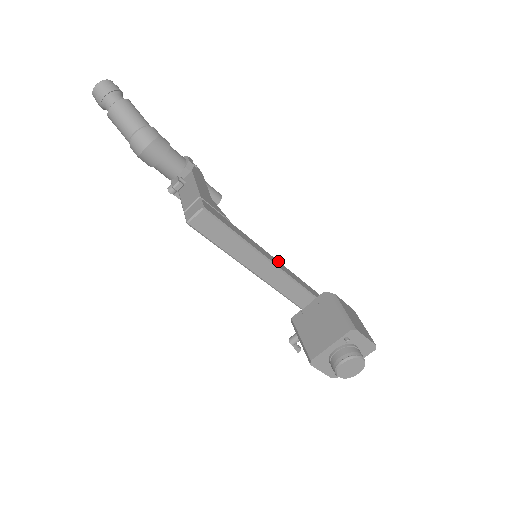
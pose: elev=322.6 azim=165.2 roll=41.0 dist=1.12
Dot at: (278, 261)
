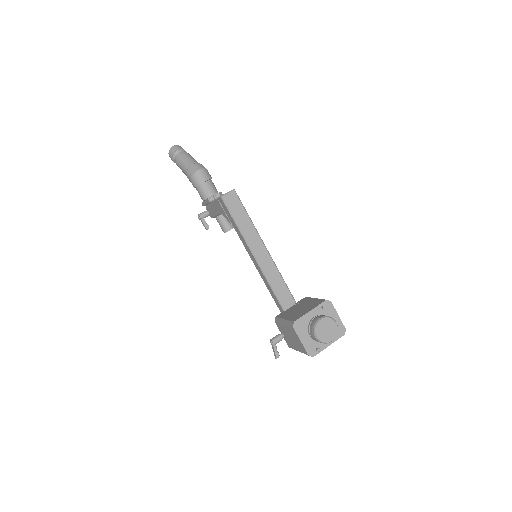
Dot at: occluded
